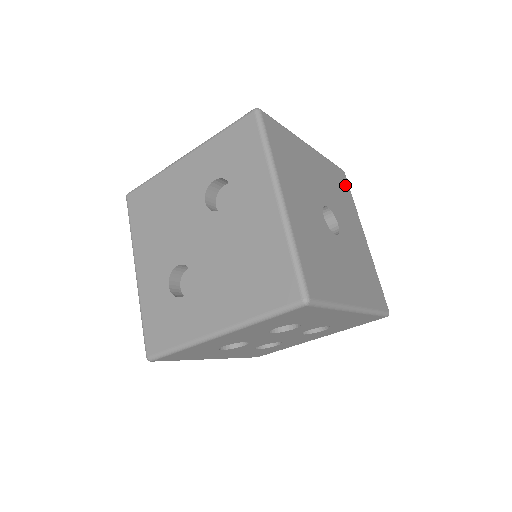
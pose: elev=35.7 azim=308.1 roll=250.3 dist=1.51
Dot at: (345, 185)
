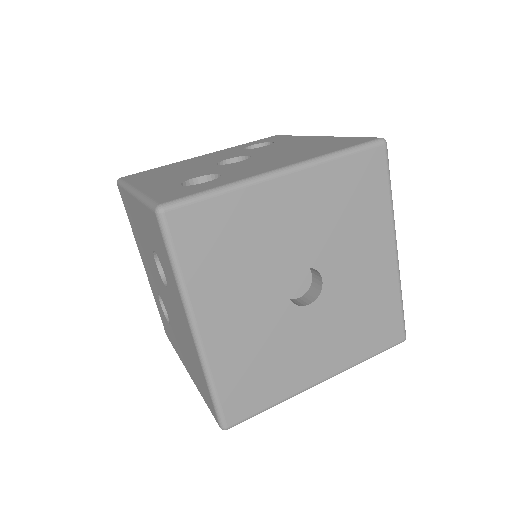
Dot at: (375, 177)
